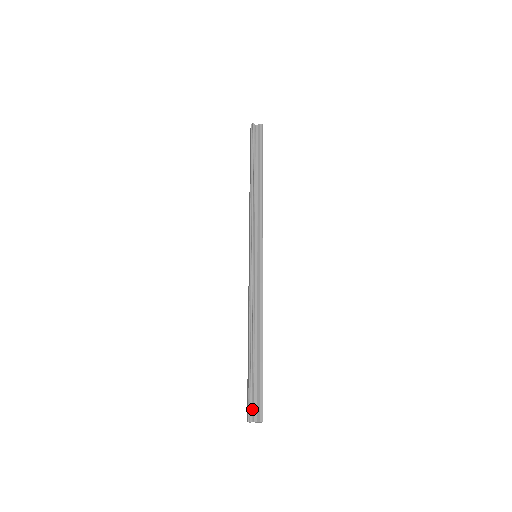
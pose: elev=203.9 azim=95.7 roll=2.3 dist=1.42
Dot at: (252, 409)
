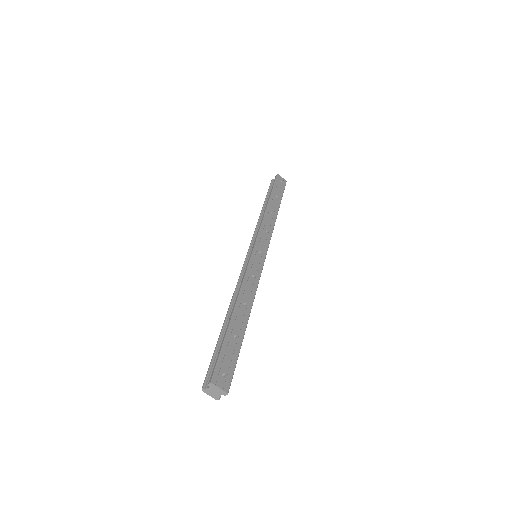
Dot at: (208, 376)
